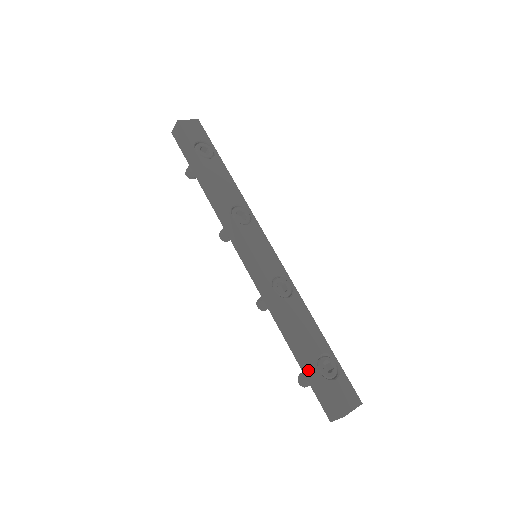
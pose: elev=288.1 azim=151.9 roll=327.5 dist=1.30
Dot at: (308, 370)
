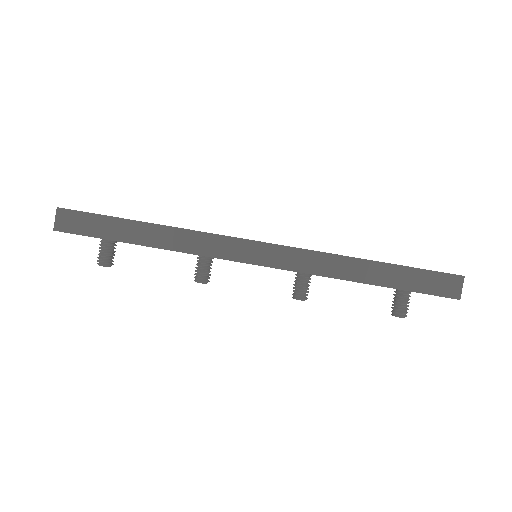
Dot at: (402, 280)
